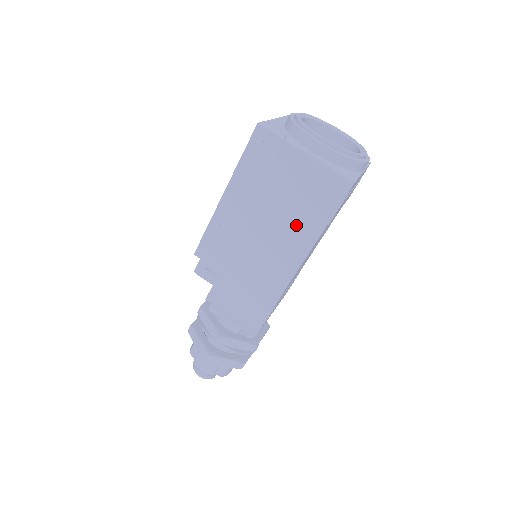
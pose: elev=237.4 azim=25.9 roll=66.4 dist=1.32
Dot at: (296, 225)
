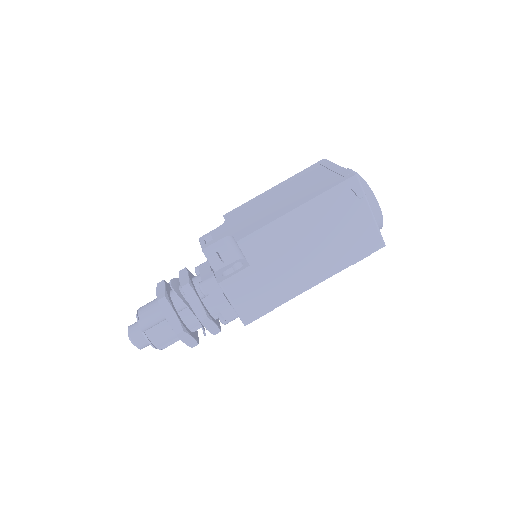
Dot at: (333, 255)
